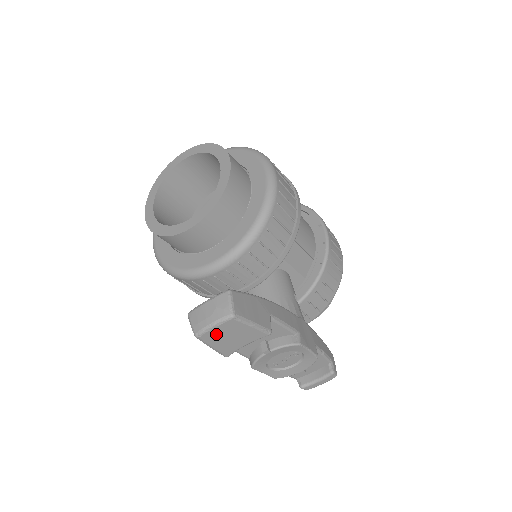
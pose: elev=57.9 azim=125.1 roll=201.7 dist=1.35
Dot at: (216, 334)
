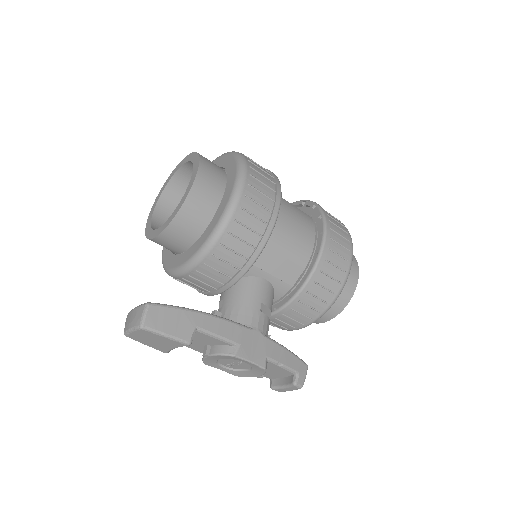
Dot at: (139, 337)
